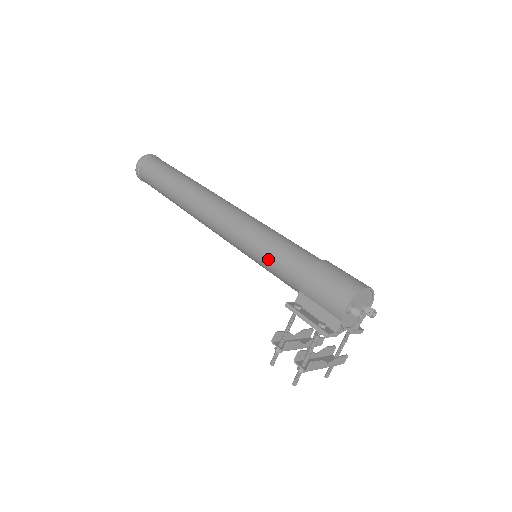
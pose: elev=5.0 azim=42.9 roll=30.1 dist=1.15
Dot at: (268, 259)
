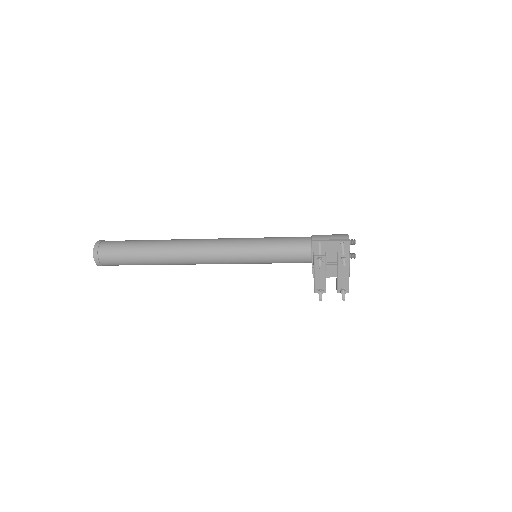
Dot at: (278, 240)
